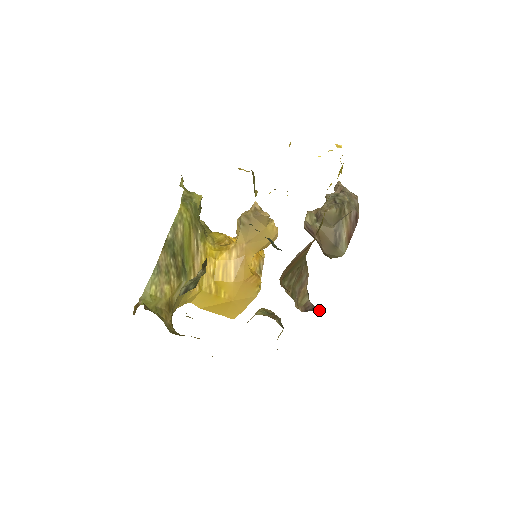
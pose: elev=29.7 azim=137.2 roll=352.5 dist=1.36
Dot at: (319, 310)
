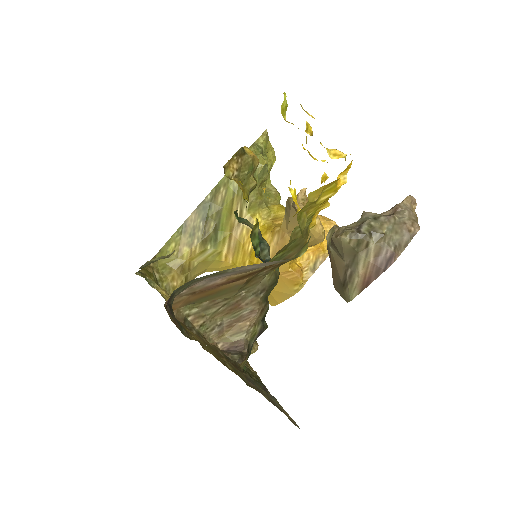
Dot at: (236, 358)
